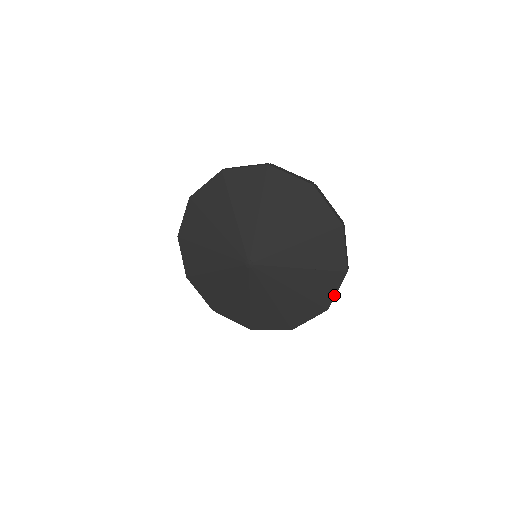
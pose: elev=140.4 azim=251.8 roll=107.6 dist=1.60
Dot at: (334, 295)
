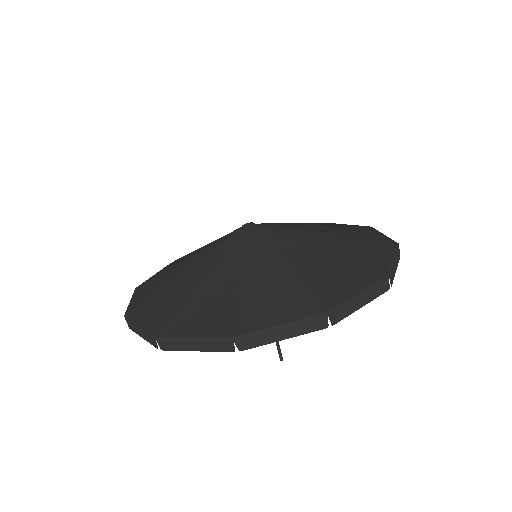
Dot at: (351, 295)
